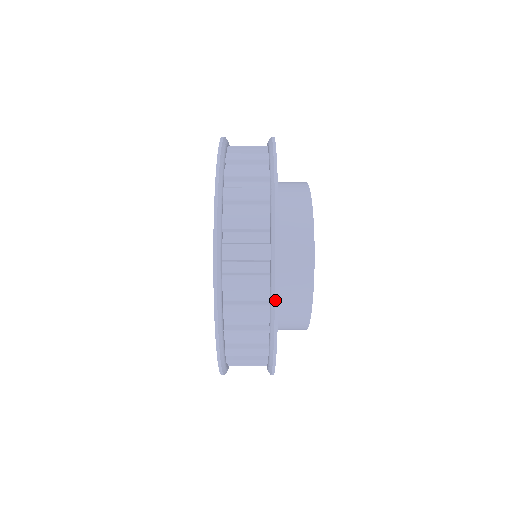
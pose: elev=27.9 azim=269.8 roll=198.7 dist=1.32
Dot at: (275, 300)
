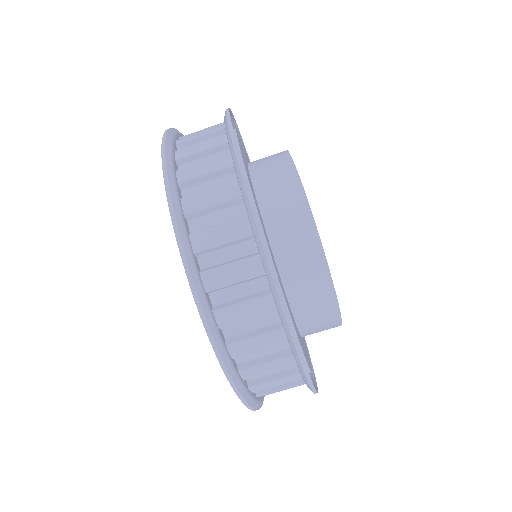
Dot at: (237, 160)
